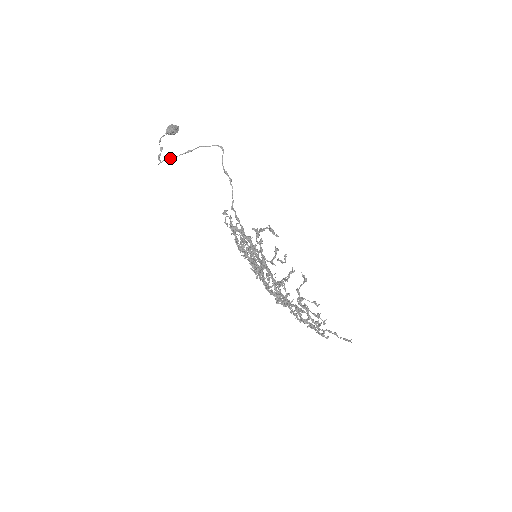
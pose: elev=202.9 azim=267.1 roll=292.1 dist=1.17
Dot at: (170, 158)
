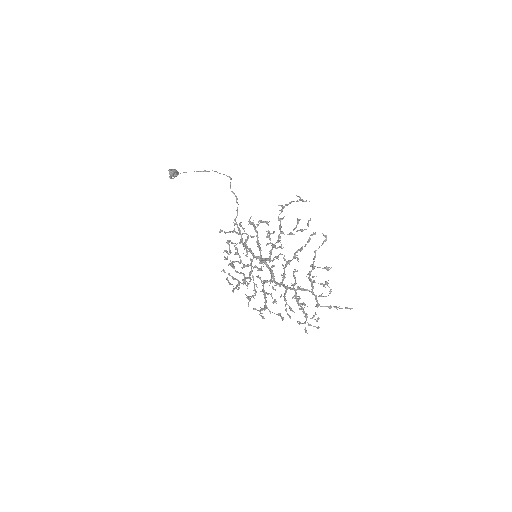
Dot at: occluded
